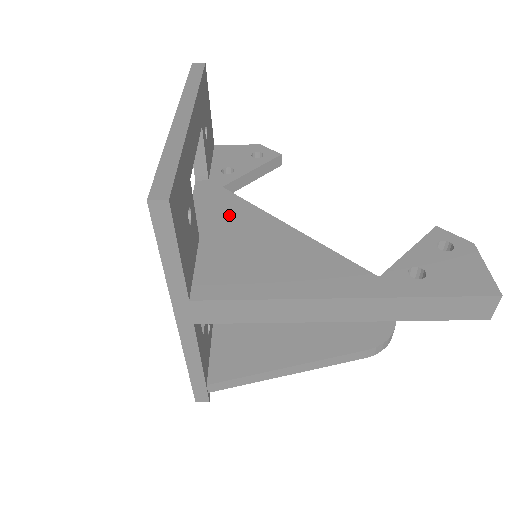
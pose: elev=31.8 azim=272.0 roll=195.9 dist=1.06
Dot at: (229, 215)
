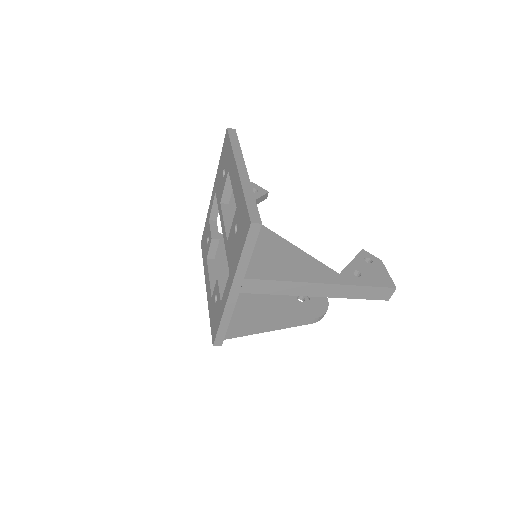
Dot at: occluded
